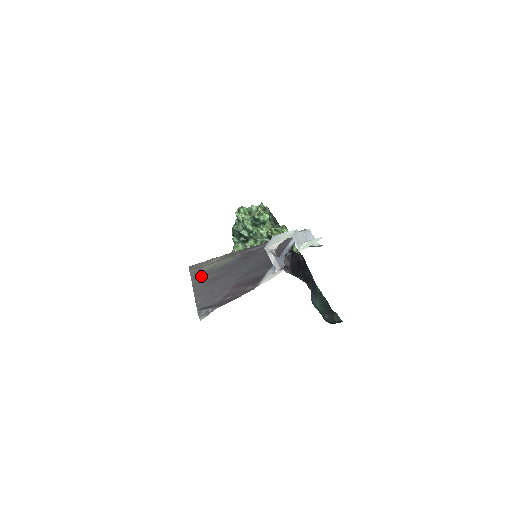
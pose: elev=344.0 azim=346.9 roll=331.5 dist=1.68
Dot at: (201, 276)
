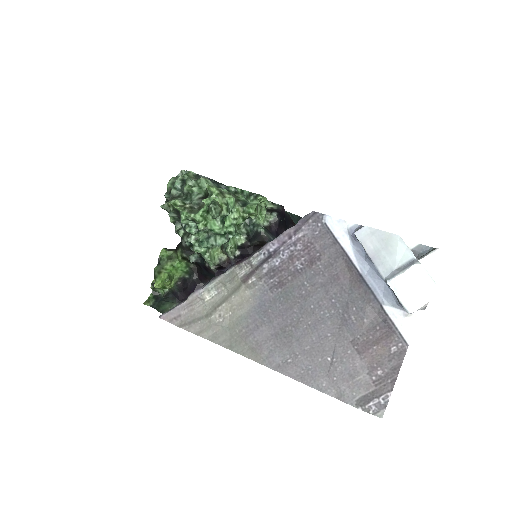
Dot at: (240, 338)
